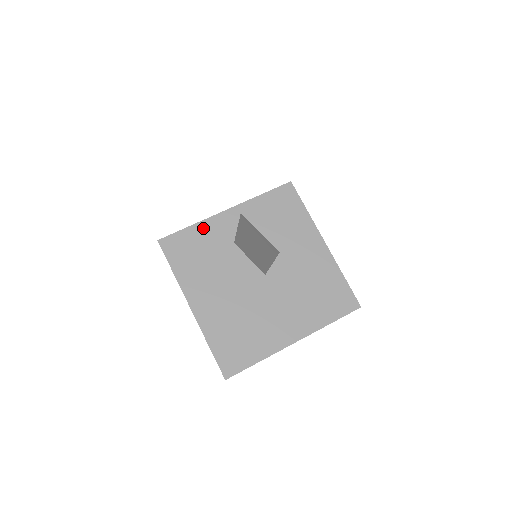
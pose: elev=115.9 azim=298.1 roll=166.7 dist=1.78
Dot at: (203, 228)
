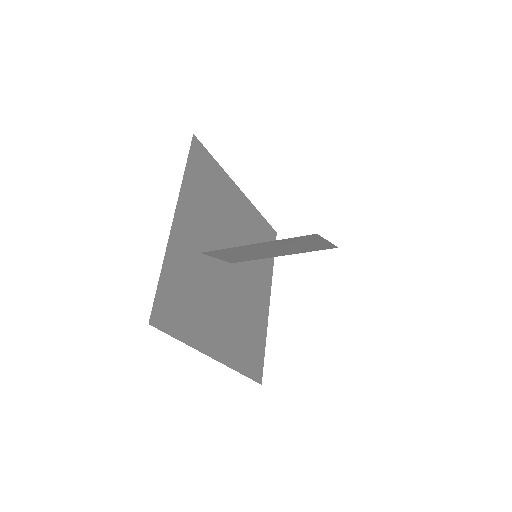
Dot at: (172, 262)
